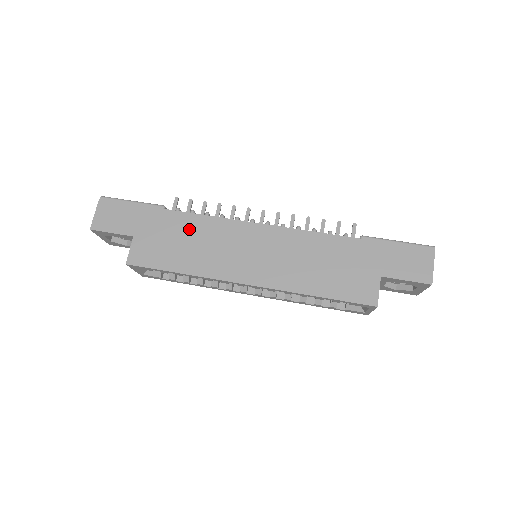
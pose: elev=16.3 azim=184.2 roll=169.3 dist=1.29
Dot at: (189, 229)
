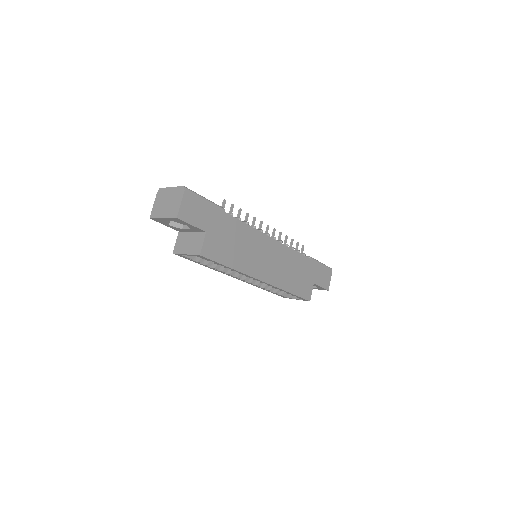
Dot at: (239, 234)
